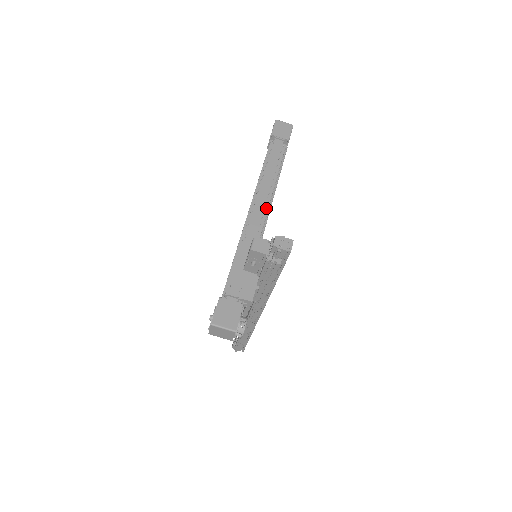
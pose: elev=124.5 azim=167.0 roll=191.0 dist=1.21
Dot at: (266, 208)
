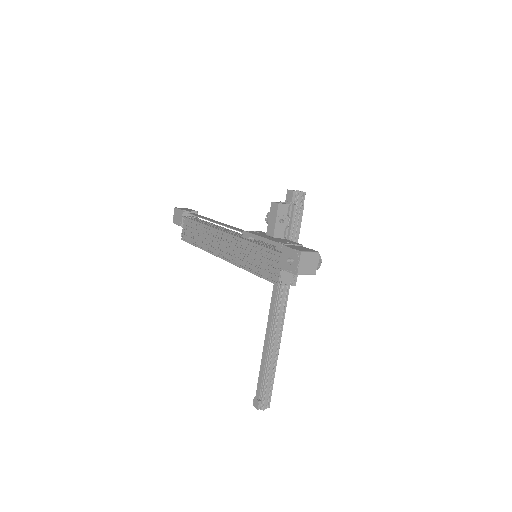
Dot at: (232, 231)
